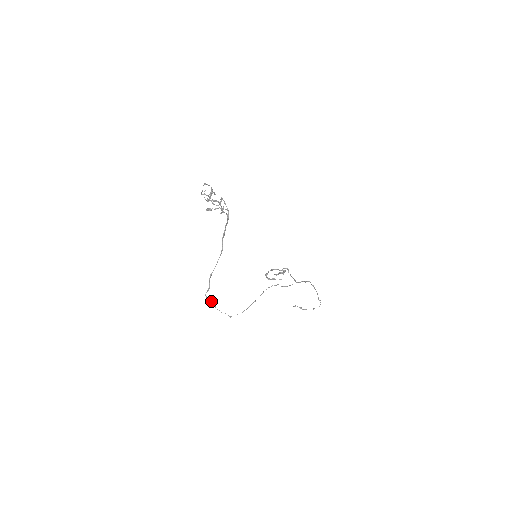
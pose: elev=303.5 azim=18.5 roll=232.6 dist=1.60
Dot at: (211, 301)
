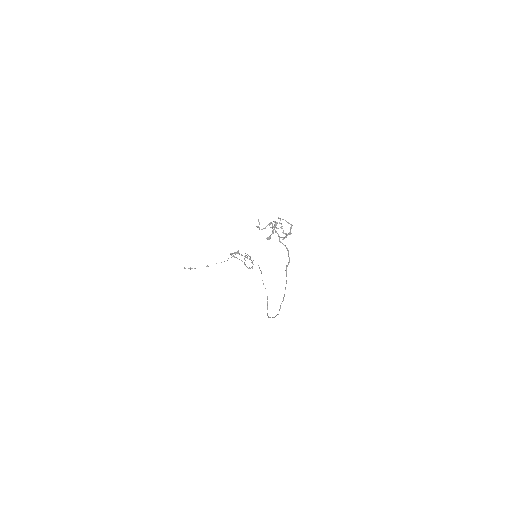
Dot at: occluded
